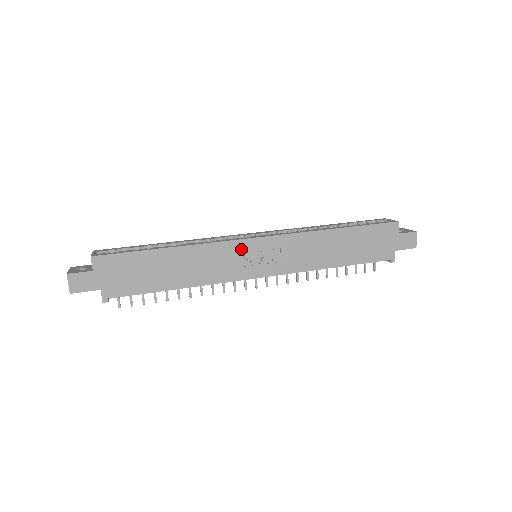
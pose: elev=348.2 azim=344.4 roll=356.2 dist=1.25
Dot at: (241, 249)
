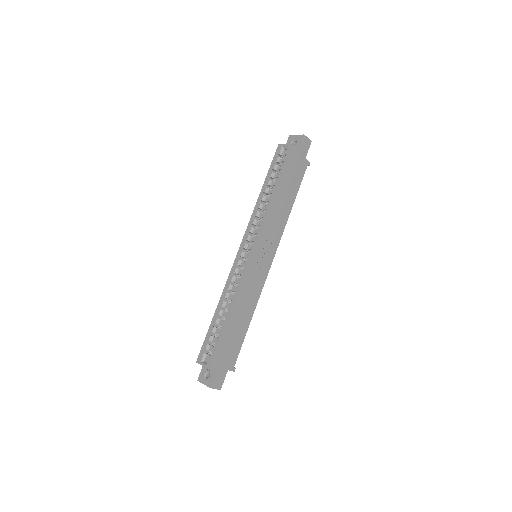
Dot at: (253, 267)
